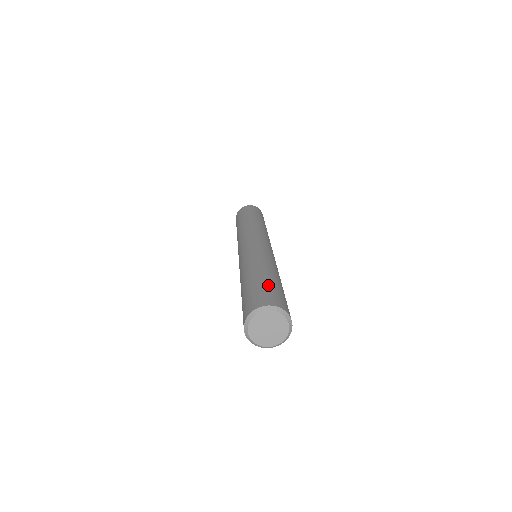
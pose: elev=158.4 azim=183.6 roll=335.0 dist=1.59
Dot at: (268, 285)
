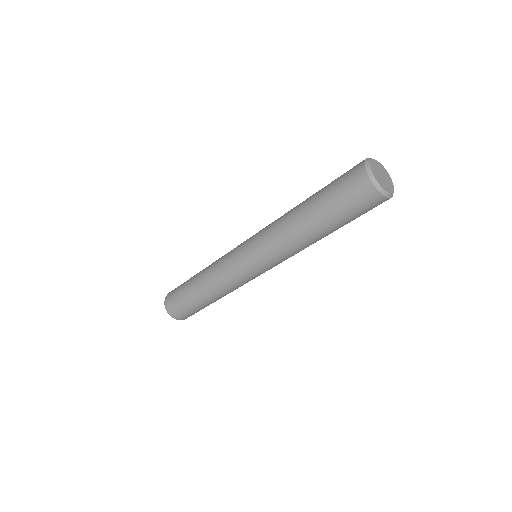
Dot at: (332, 181)
